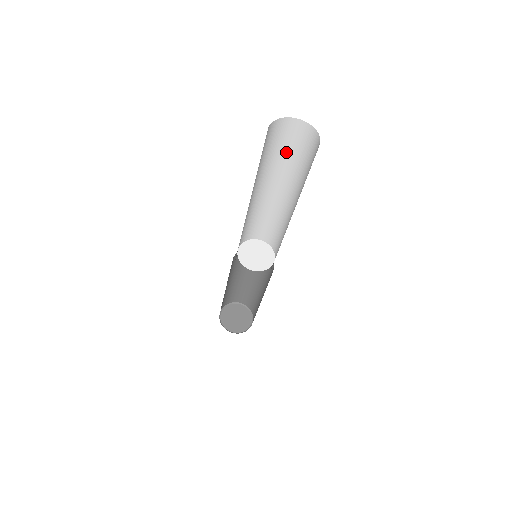
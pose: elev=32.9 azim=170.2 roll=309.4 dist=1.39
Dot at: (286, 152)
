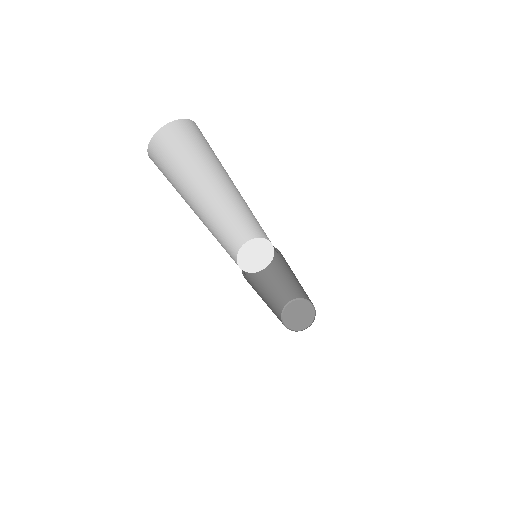
Dot at: (182, 162)
